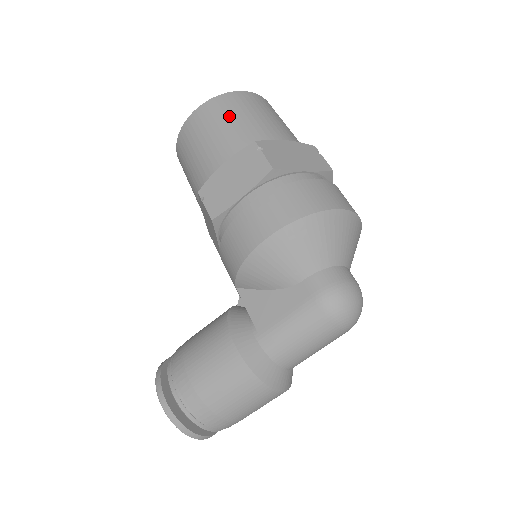
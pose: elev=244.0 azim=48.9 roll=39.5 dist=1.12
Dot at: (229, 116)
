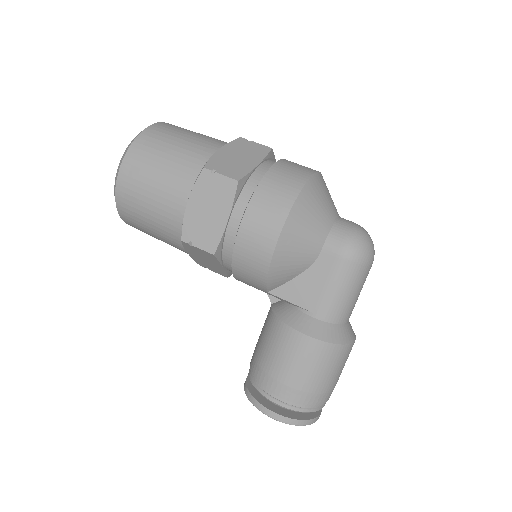
Dot at: (157, 159)
